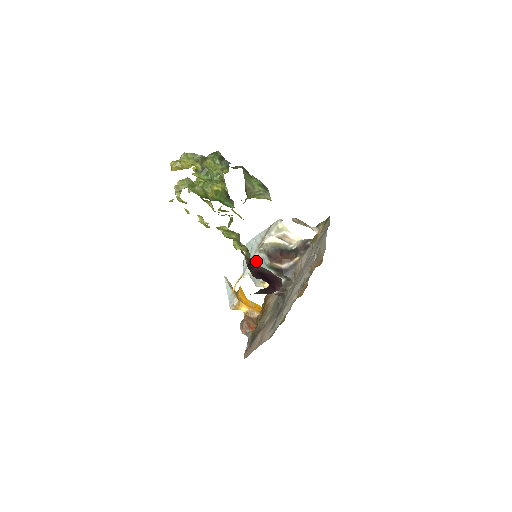
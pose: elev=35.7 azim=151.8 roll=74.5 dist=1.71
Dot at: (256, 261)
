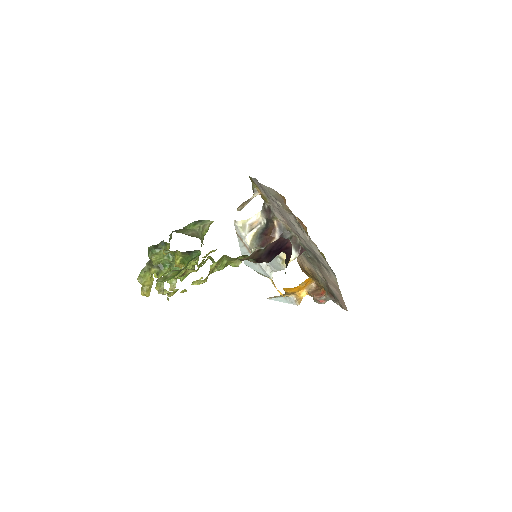
Dot at: (255, 252)
